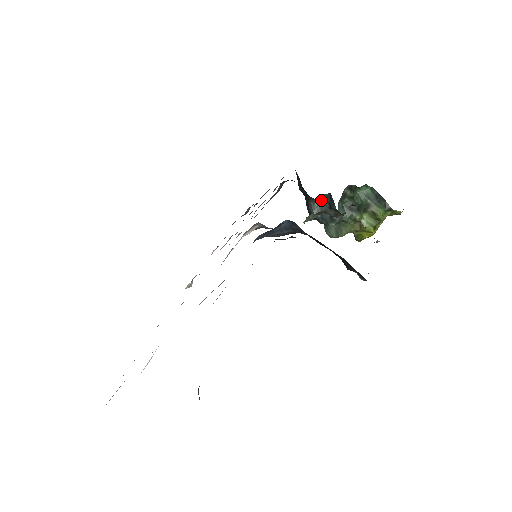
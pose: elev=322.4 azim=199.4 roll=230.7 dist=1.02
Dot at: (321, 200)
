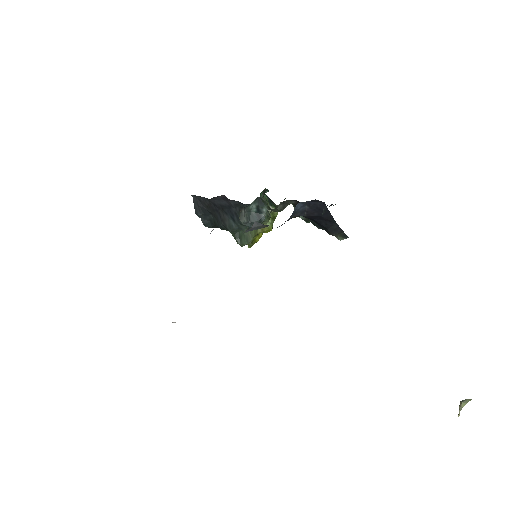
Dot at: (250, 206)
